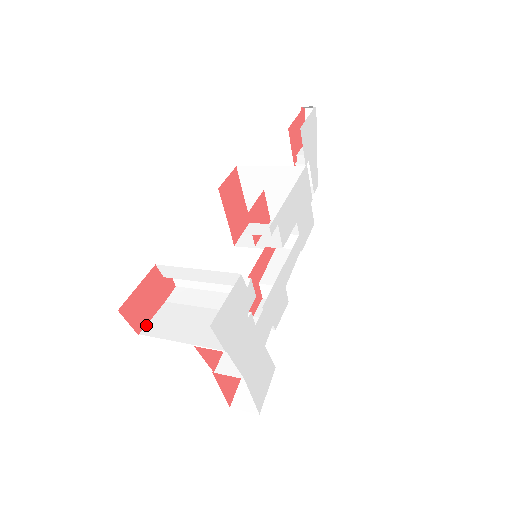
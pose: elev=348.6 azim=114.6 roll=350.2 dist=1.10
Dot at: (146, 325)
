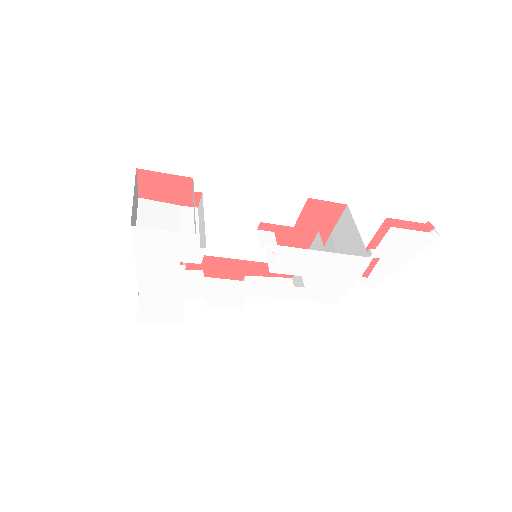
Dot at: (150, 199)
